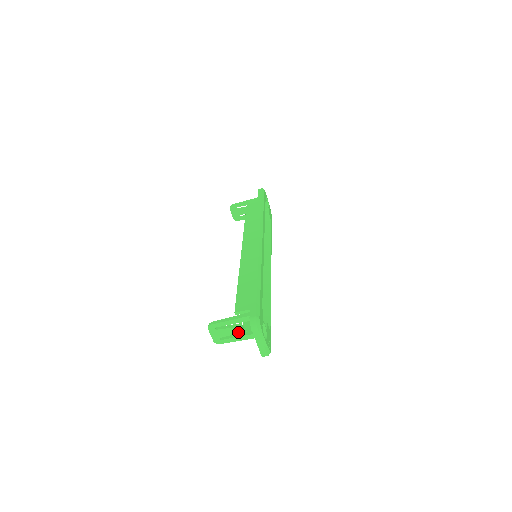
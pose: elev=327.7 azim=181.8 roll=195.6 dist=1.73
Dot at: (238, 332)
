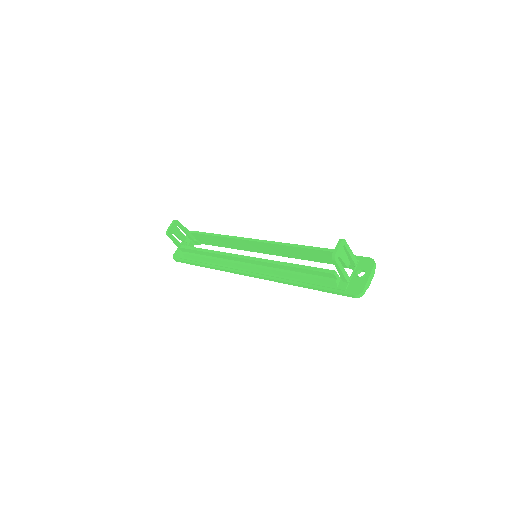
Dot at: (346, 264)
